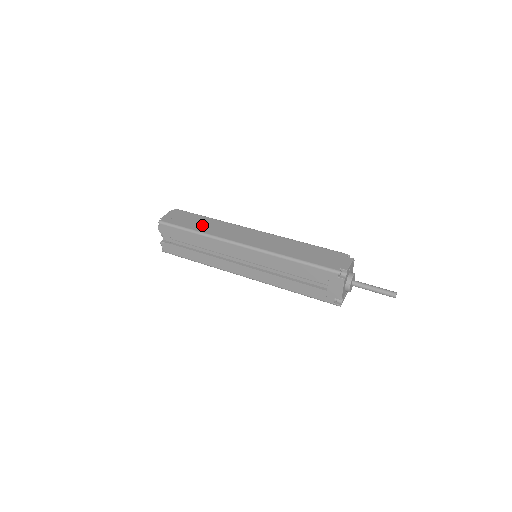
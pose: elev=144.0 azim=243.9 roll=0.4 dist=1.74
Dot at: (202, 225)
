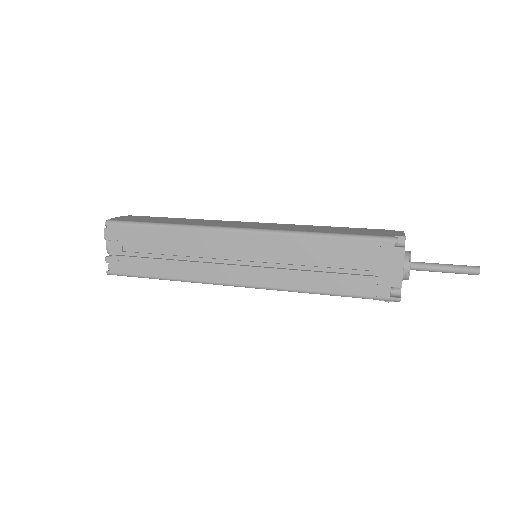
Dot at: (172, 221)
